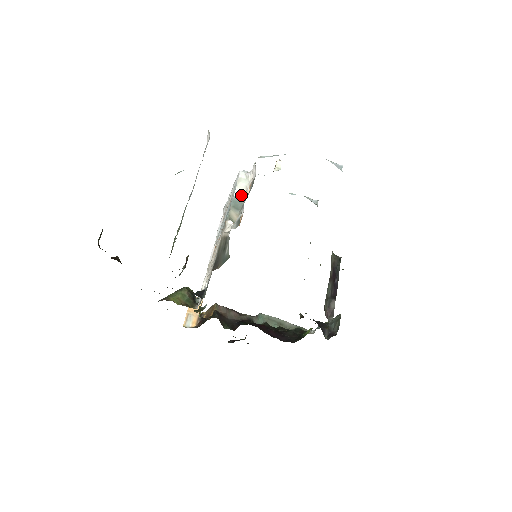
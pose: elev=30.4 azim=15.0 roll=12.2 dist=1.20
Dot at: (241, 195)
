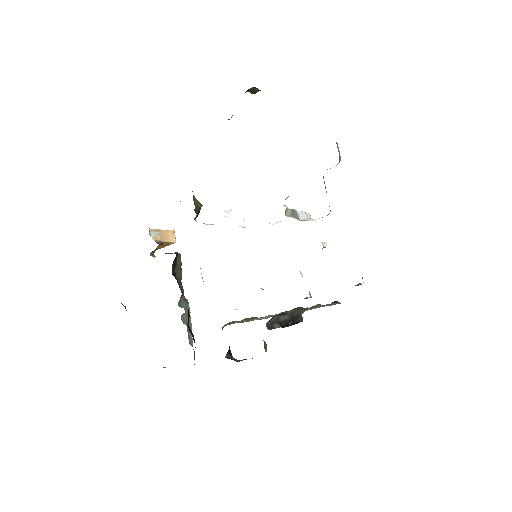
Dot at: (300, 216)
